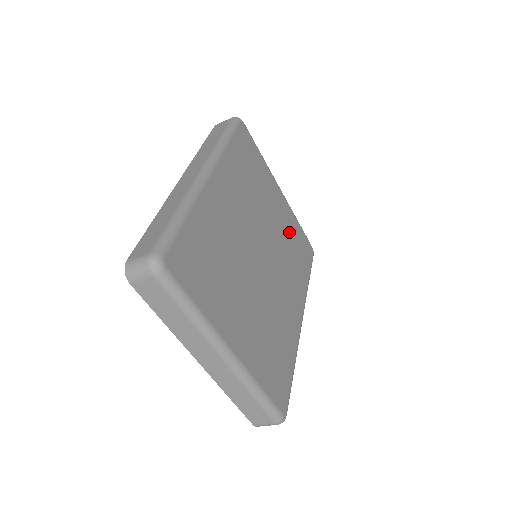
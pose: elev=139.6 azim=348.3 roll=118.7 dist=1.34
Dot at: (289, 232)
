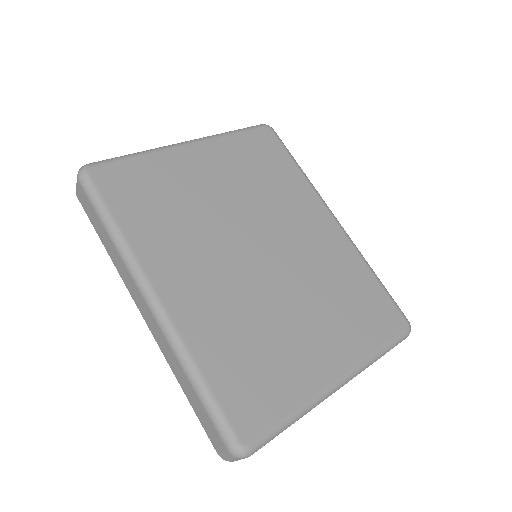
Dot at: (241, 168)
